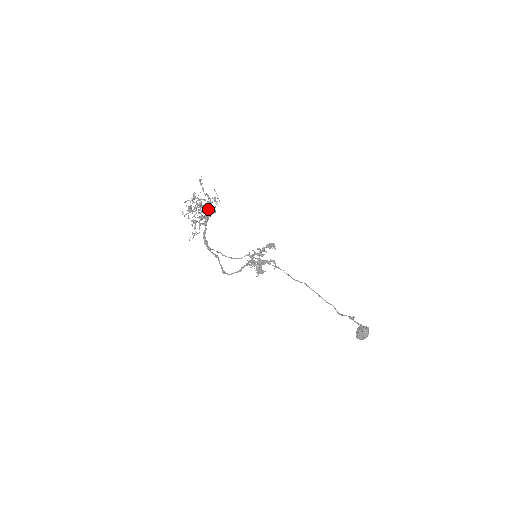
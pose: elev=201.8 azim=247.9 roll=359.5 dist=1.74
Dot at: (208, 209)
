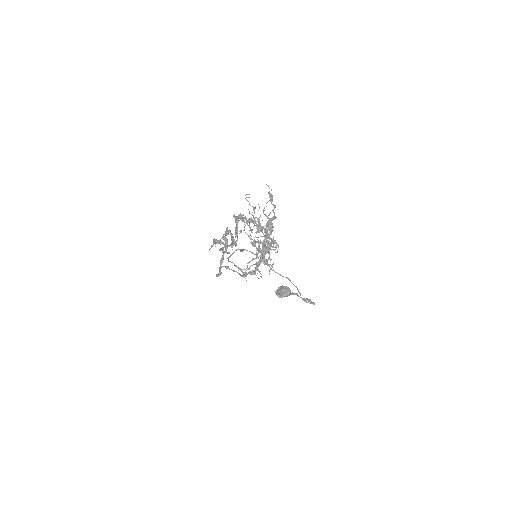
Dot at: occluded
